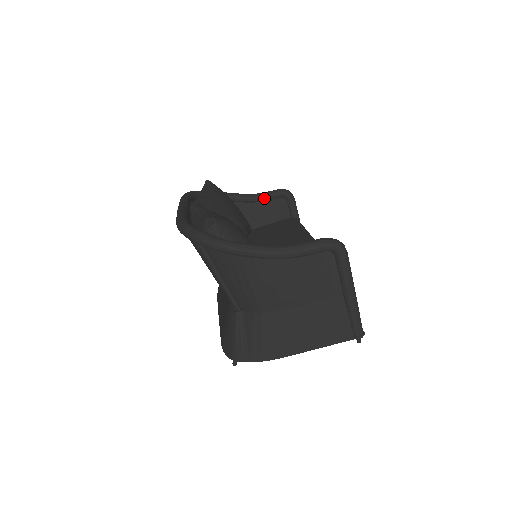
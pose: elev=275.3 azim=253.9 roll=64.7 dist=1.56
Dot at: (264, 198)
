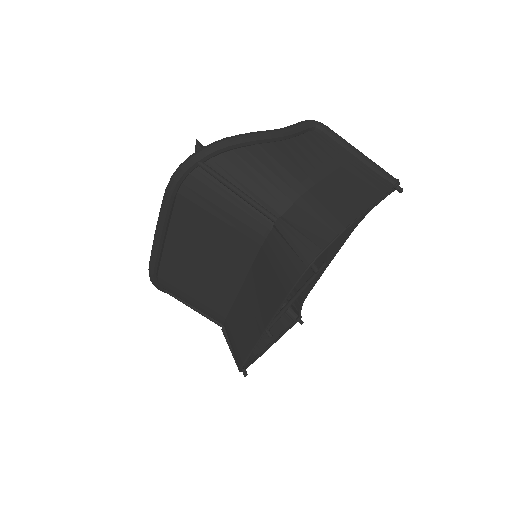
Dot at: occluded
